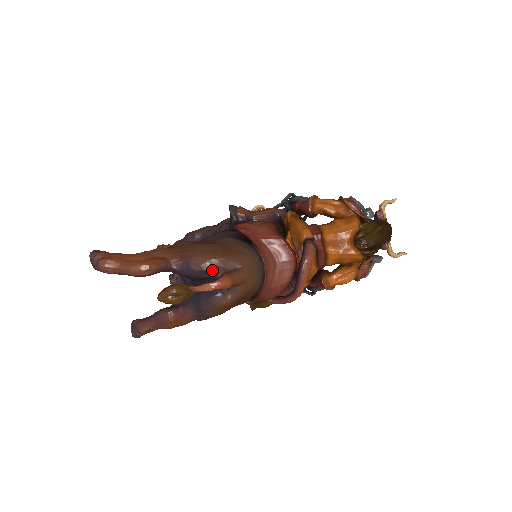
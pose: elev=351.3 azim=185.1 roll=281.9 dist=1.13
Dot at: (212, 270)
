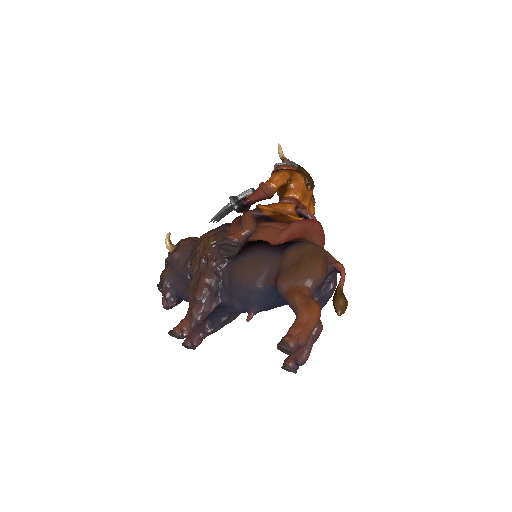
Dot at: (327, 271)
